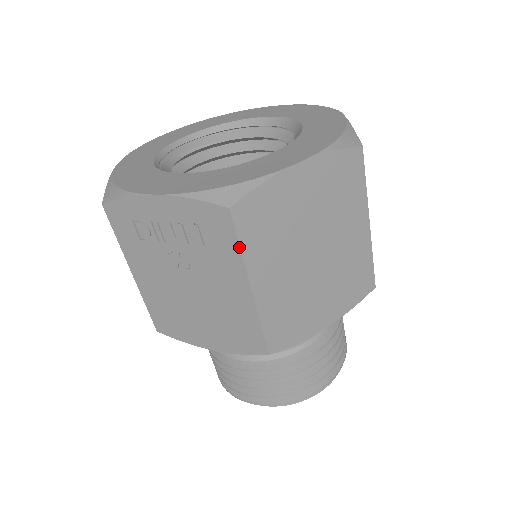
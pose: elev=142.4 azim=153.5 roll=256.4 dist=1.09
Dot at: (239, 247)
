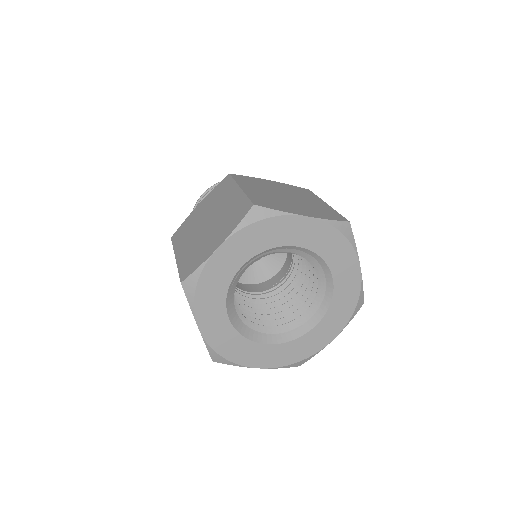
Dot at: occluded
